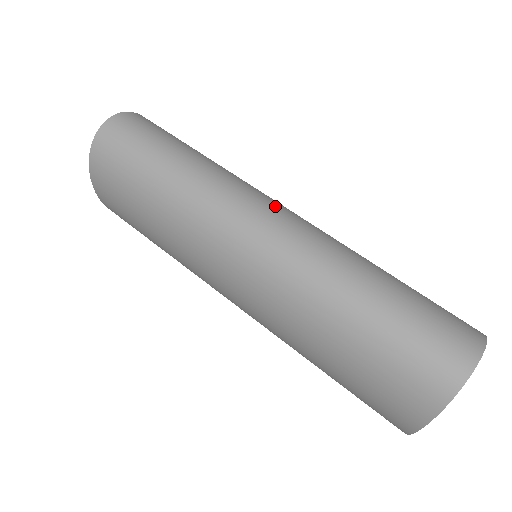
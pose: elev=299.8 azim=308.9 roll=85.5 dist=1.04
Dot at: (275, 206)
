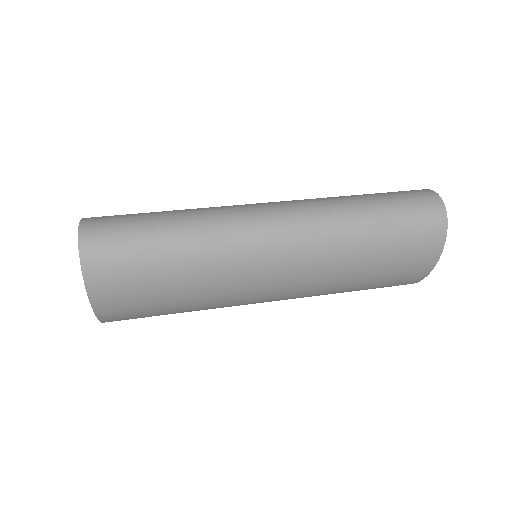
Dot at: (264, 204)
